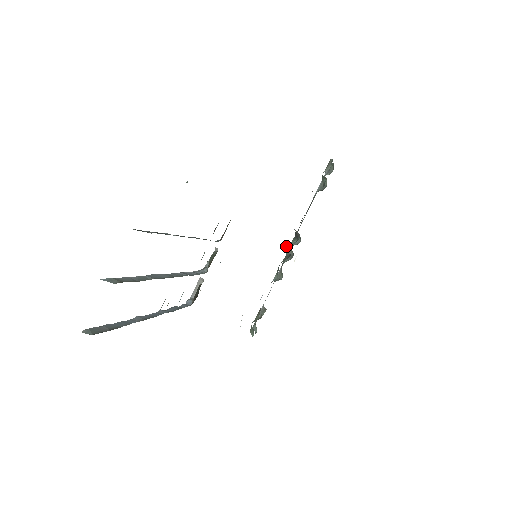
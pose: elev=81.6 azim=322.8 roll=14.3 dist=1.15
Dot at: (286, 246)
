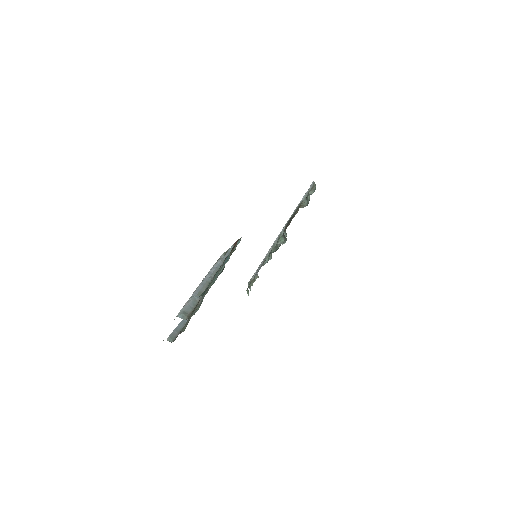
Dot at: (276, 244)
